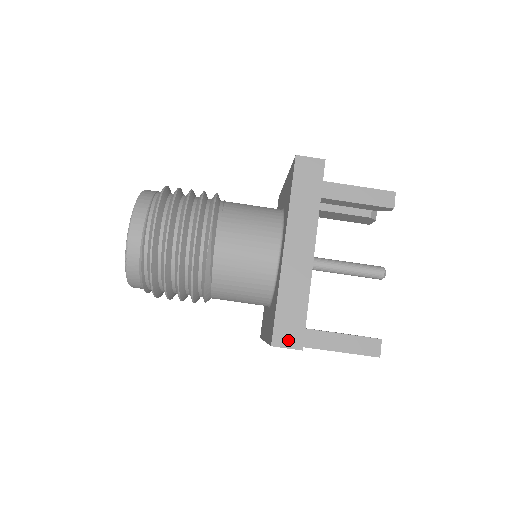
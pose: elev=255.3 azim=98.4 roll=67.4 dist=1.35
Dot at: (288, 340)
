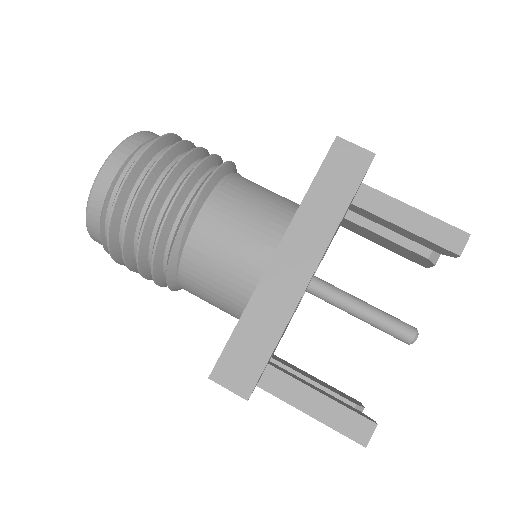
Dot at: (233, 379)
